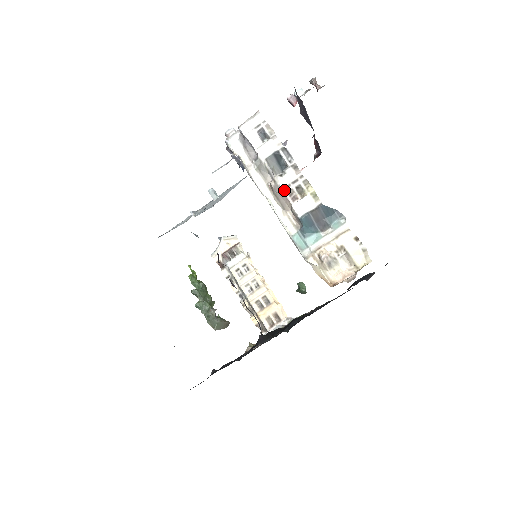
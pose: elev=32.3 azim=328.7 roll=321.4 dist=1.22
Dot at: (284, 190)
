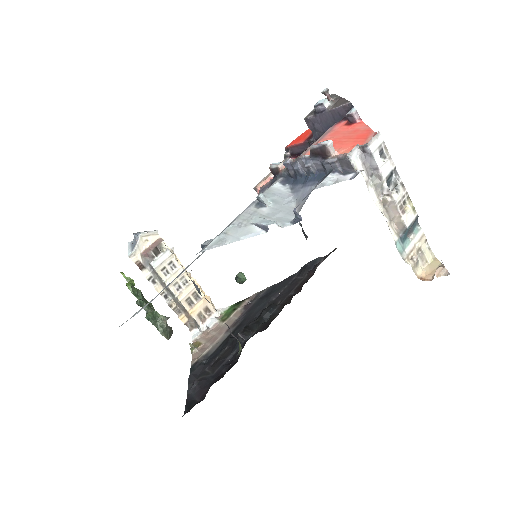
Dot at: (398, 205)
